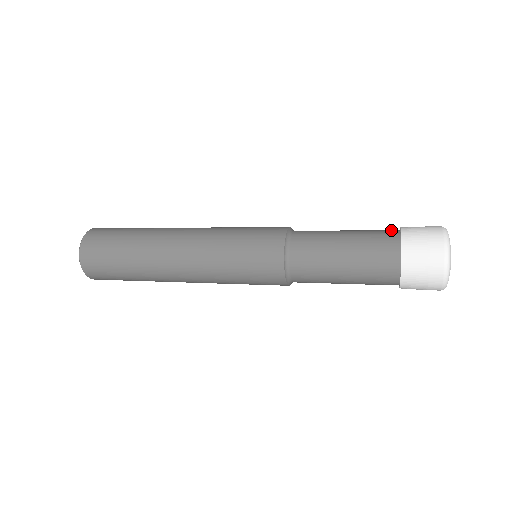
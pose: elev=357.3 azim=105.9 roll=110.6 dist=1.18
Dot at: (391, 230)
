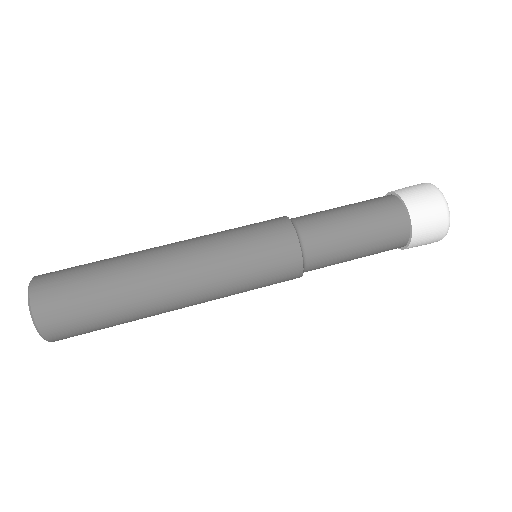
Dot at: (388, 198)
